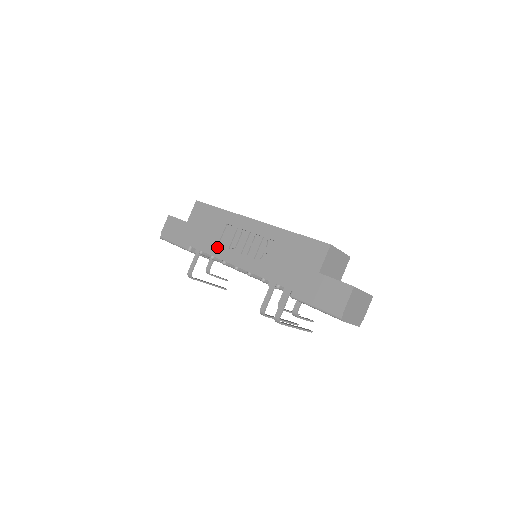
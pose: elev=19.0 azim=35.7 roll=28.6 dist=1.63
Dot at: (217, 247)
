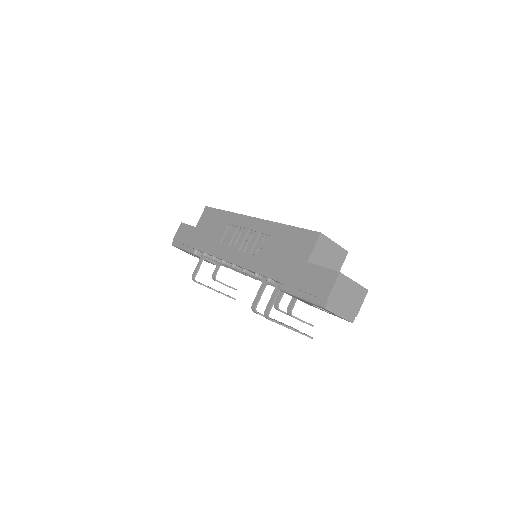
Dot at: (218, 247)
